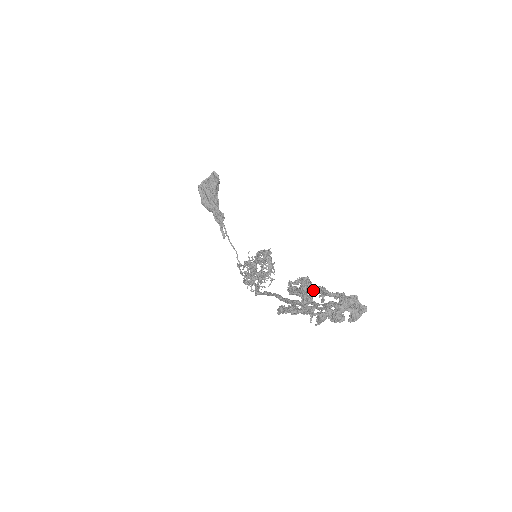
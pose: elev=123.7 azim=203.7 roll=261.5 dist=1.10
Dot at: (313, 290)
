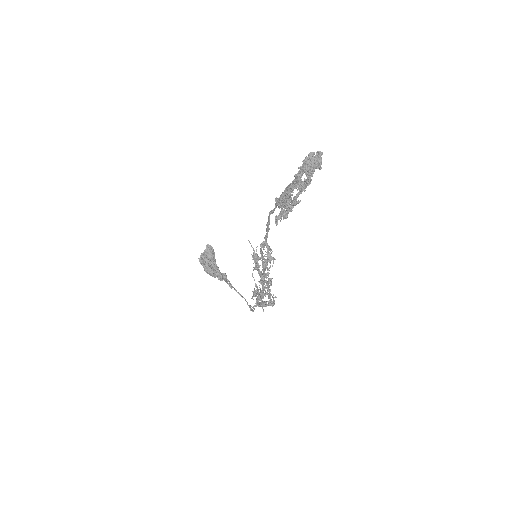
Dot at: occluded
